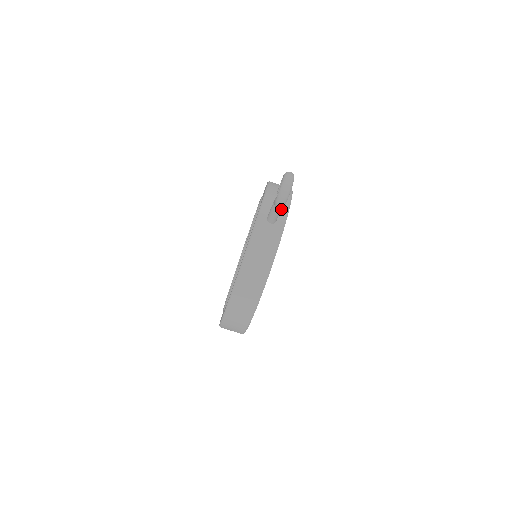
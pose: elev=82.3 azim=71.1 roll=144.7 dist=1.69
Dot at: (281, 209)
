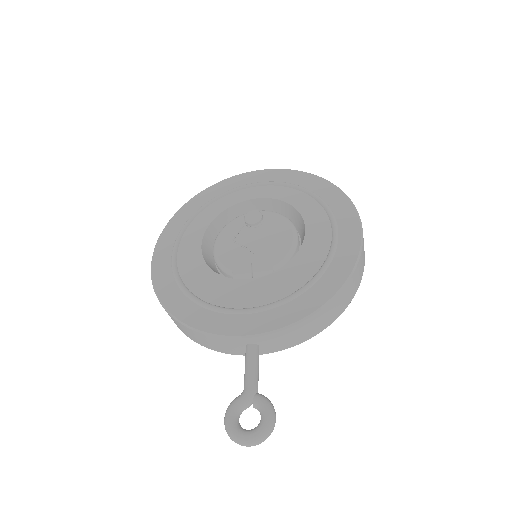
Dot at: occluded
